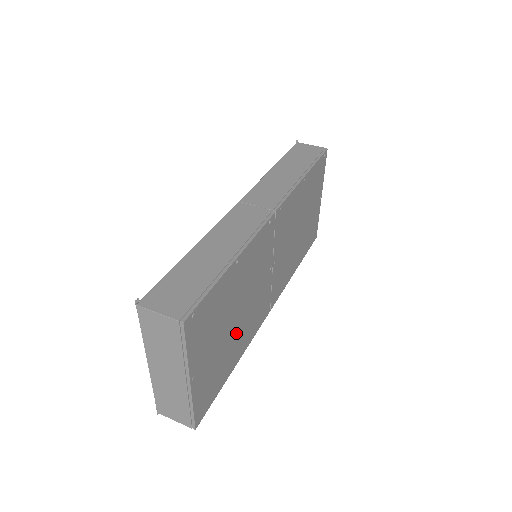
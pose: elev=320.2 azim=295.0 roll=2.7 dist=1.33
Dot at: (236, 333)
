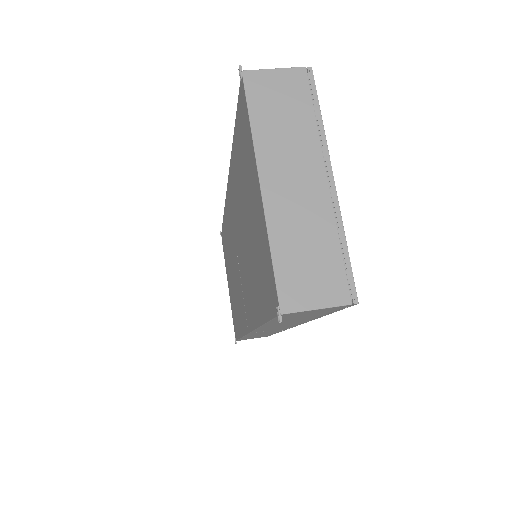
Dot at: occluded
